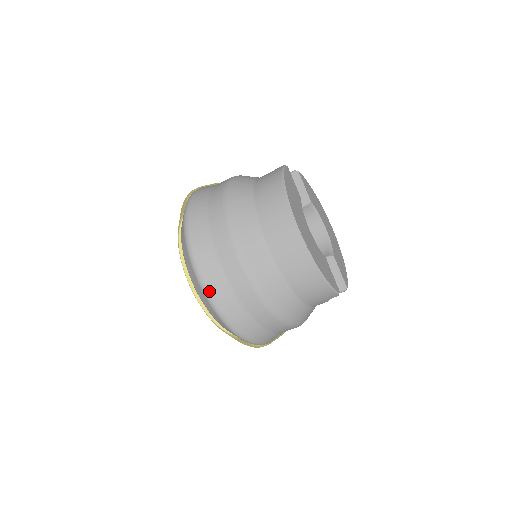
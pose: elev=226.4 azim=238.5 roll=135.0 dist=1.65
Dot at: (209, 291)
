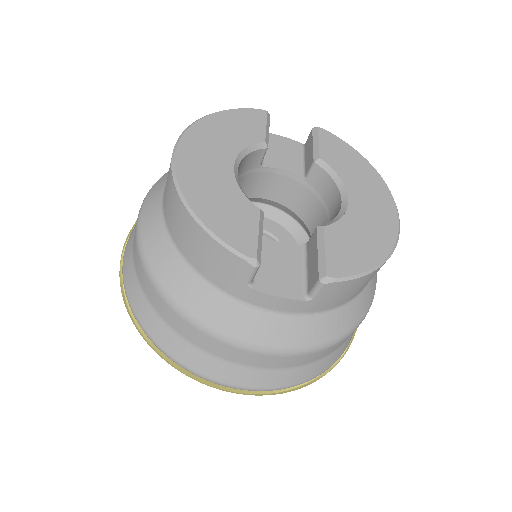
Dot at: (123, 267)
